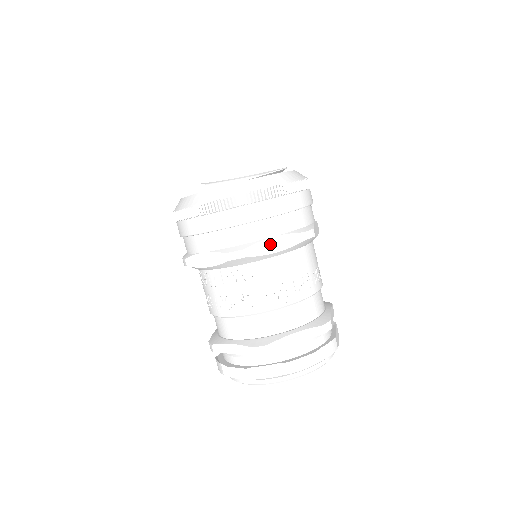
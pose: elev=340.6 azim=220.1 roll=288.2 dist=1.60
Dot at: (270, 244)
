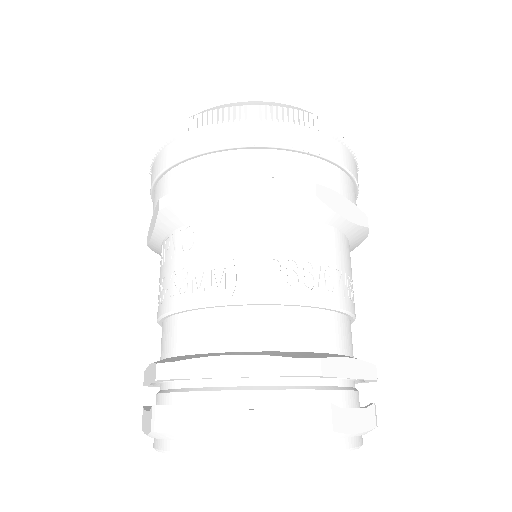
Dot at: (223, 188)
